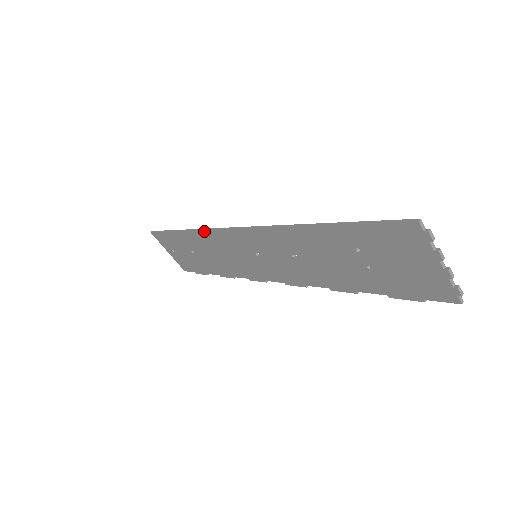
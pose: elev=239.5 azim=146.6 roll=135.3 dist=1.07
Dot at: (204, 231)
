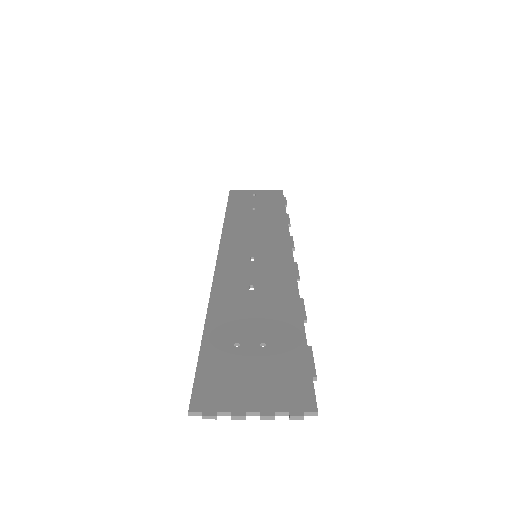
Dot at: (223, 233)
